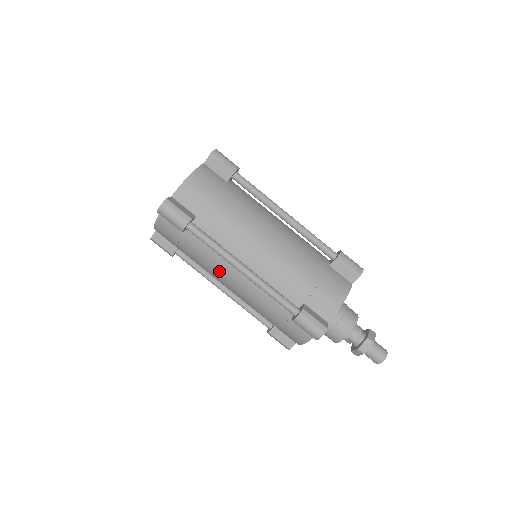
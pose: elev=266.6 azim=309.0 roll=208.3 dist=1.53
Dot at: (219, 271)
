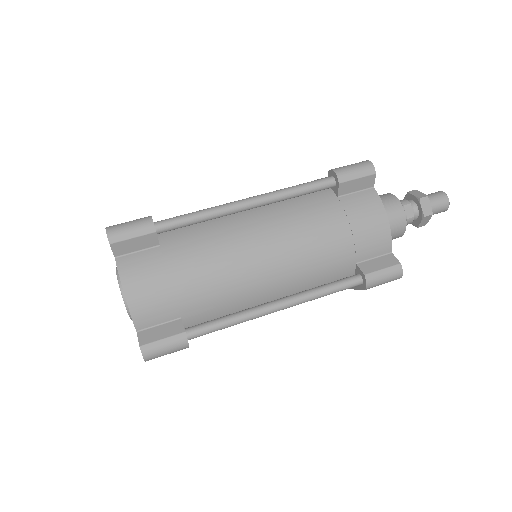
Dot at: (237, 247)
